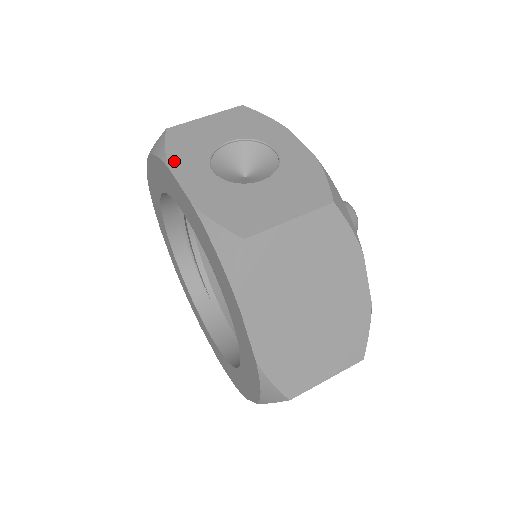
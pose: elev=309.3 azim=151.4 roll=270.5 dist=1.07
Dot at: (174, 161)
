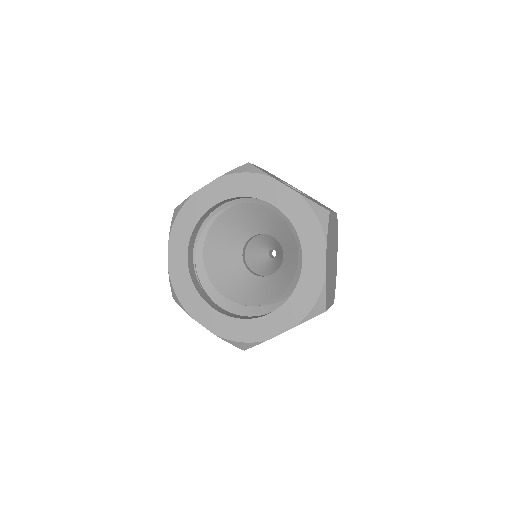
Dot at: (271, 176)
